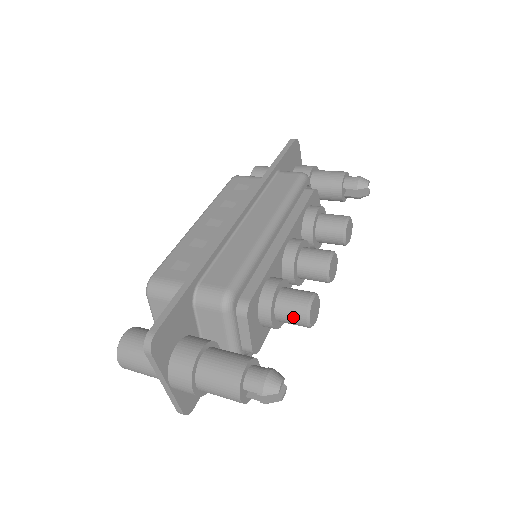
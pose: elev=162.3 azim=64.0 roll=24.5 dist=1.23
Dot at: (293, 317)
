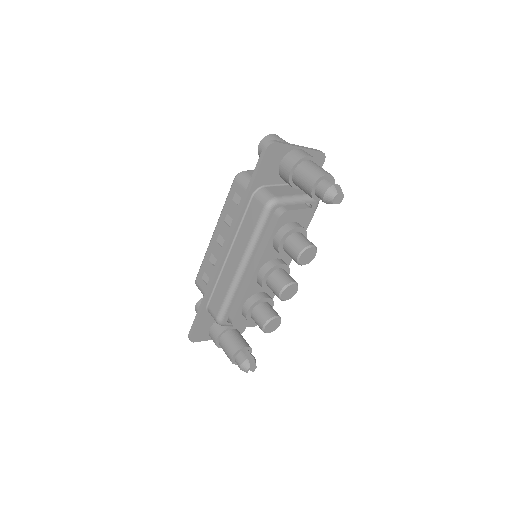
Dot at: occluded
